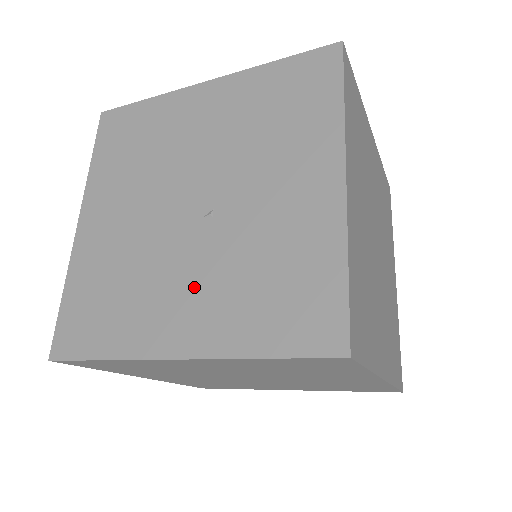
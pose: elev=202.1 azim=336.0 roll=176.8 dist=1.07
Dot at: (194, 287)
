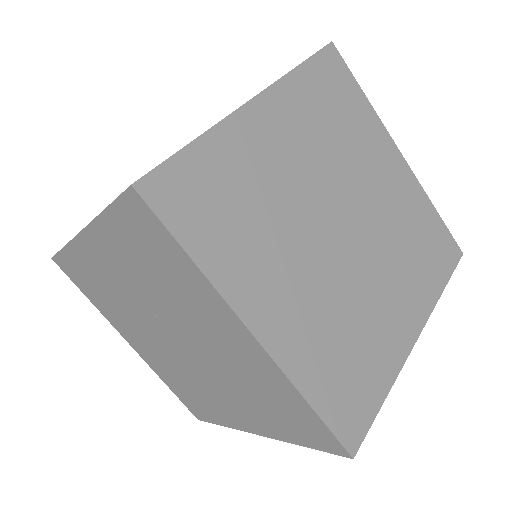
Dot at: occluded
